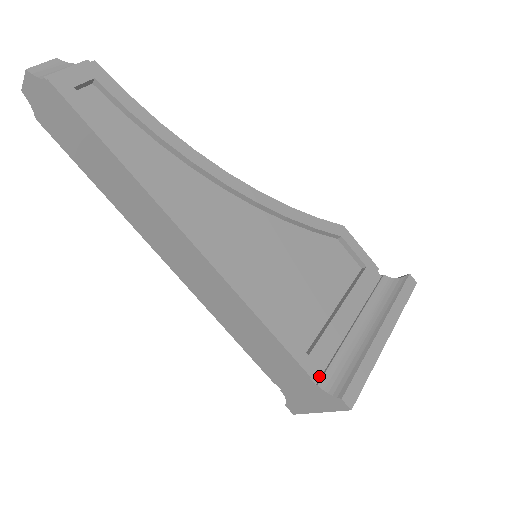
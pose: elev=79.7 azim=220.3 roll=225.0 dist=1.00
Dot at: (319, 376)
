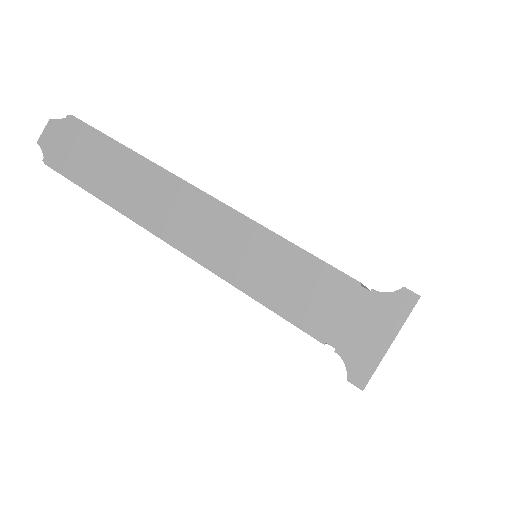
Dot at: (368, 290)
